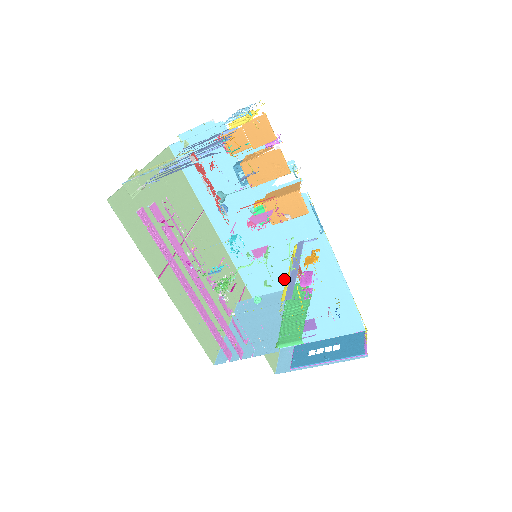
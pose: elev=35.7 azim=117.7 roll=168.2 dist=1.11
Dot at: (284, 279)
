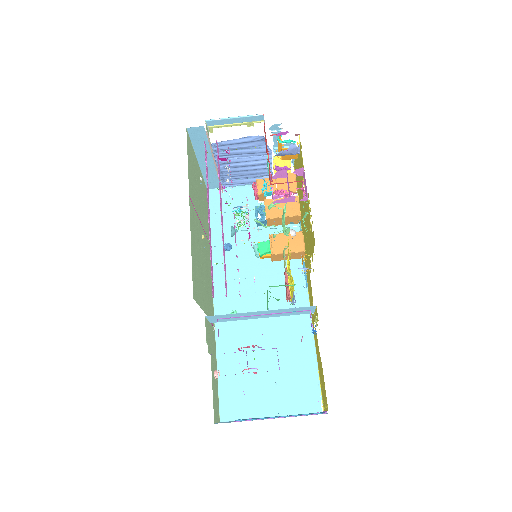
Dot at: (256, 329)
